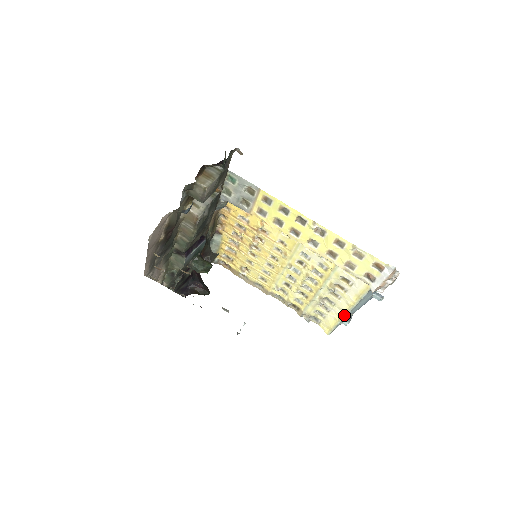
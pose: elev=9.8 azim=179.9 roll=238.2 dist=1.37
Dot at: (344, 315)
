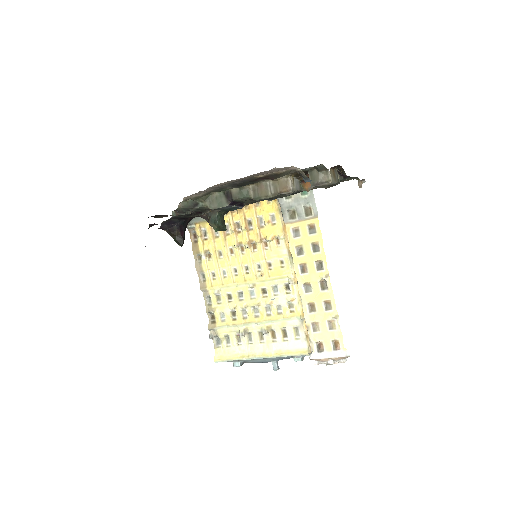
Dot at: (250, 357)
